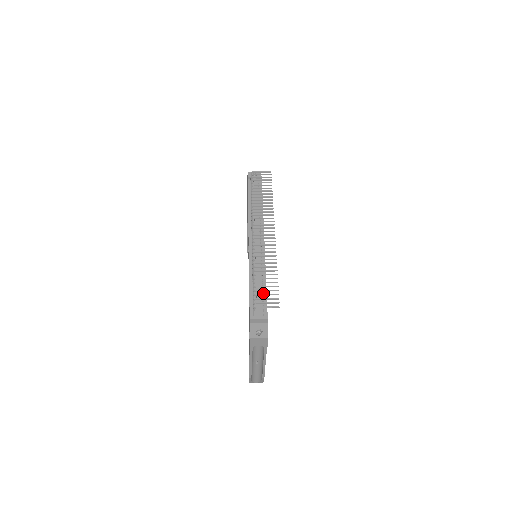
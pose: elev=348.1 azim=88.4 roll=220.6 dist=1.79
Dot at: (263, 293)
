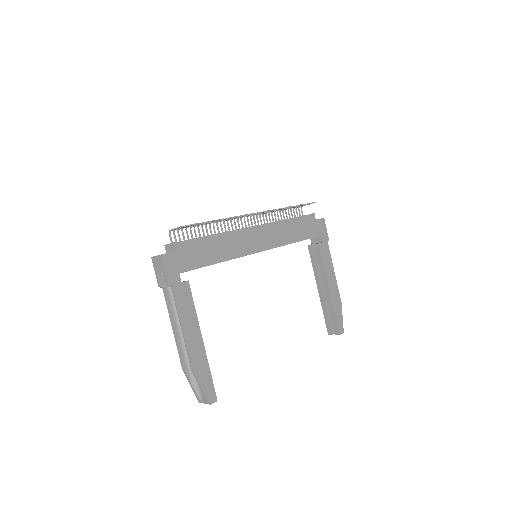
Dot at: (200, 239)
